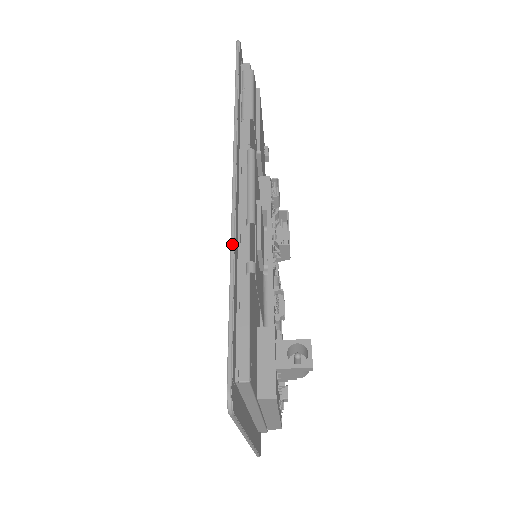
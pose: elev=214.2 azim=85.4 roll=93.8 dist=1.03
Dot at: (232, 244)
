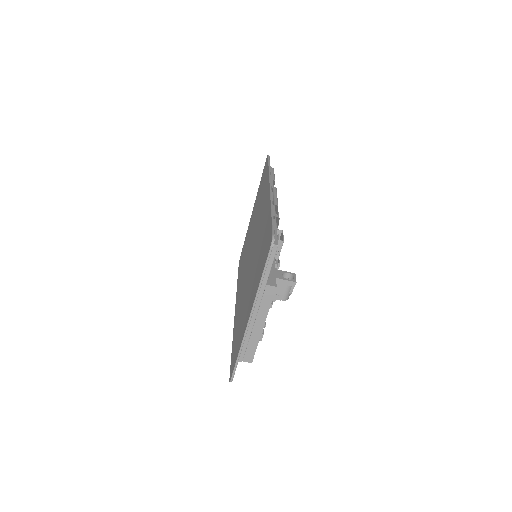
Dot at: (272, 202)
